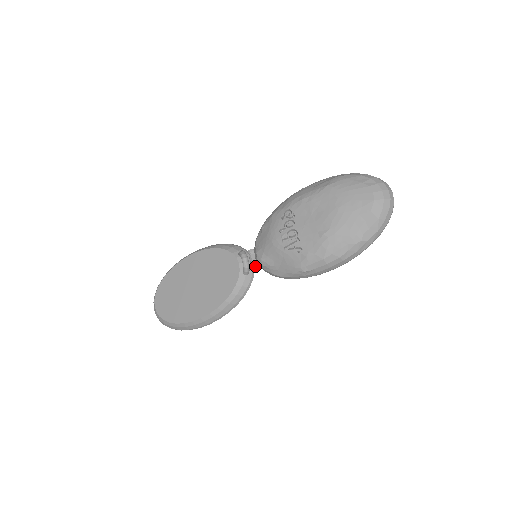
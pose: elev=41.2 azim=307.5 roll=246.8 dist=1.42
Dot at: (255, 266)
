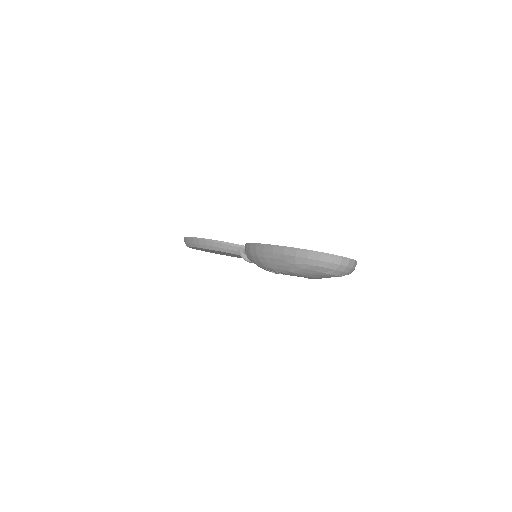
Dot at: occluded
